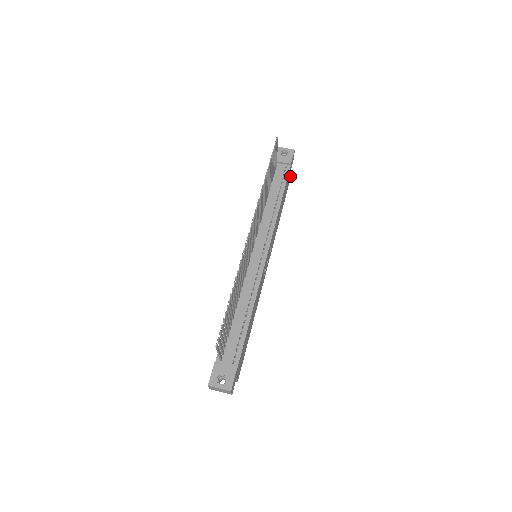
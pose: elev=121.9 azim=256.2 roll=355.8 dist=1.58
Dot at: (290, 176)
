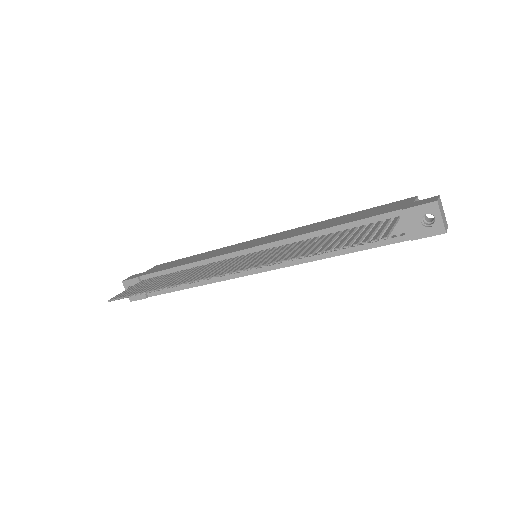
Dot at: occluded
